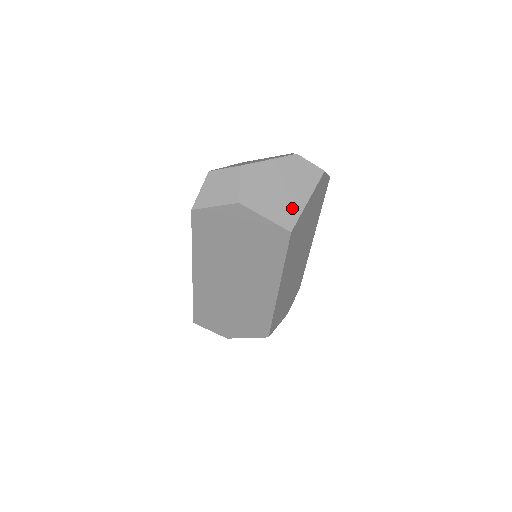
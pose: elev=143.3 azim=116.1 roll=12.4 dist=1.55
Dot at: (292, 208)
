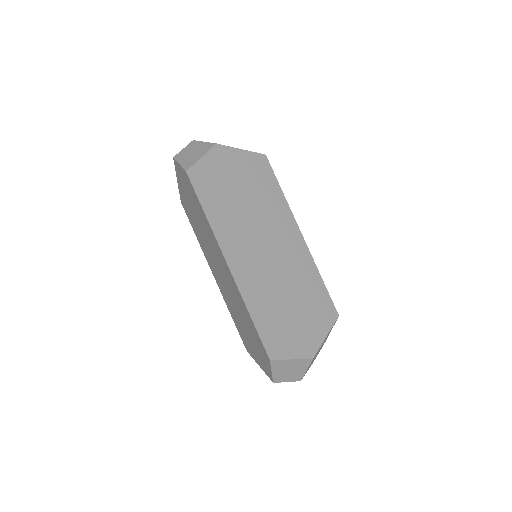
Dot at: occluded
